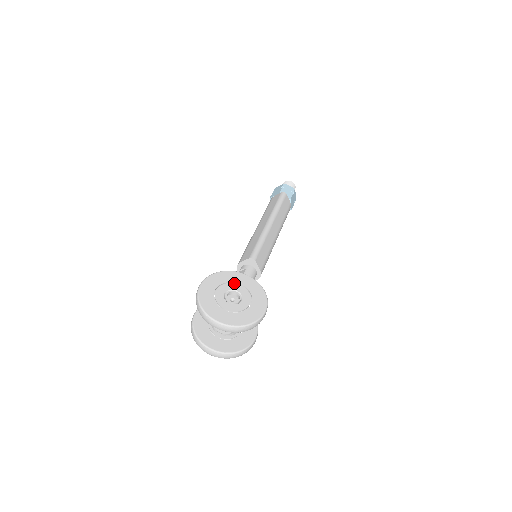
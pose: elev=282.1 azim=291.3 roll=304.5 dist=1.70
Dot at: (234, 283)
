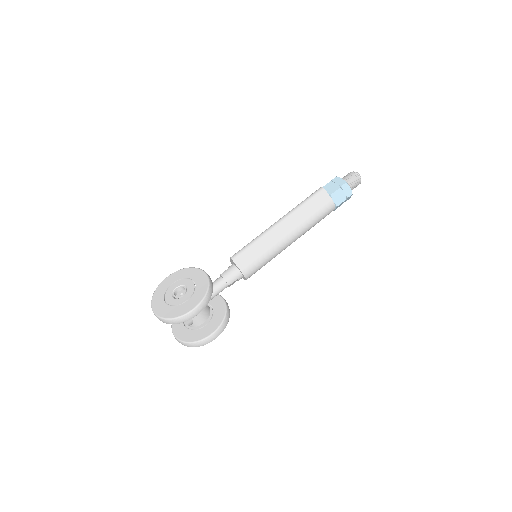
Dot at: (190, 280)
